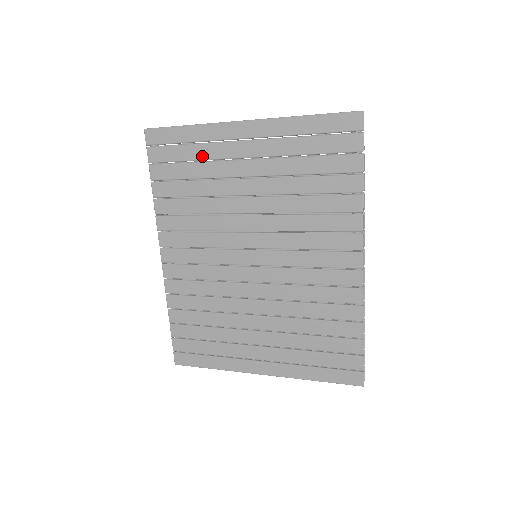
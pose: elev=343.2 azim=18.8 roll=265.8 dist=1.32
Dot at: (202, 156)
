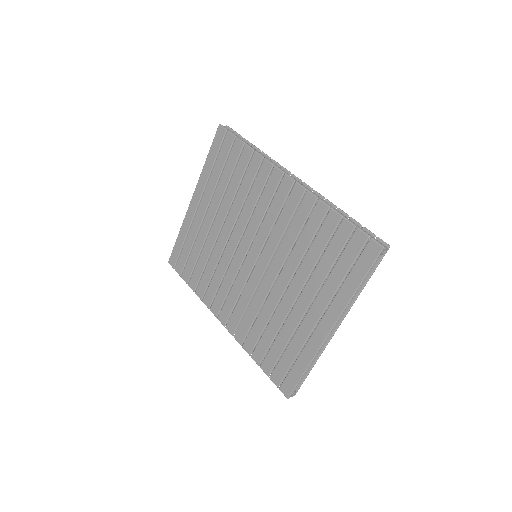
Dot at: (192, 239)
